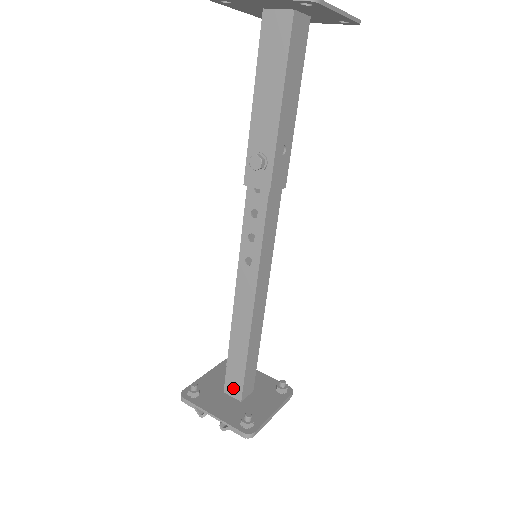
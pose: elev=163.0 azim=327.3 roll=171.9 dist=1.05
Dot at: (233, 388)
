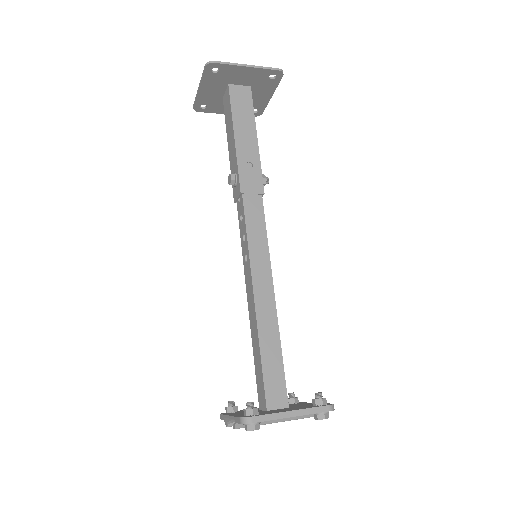
Dot at: (261, 398)
